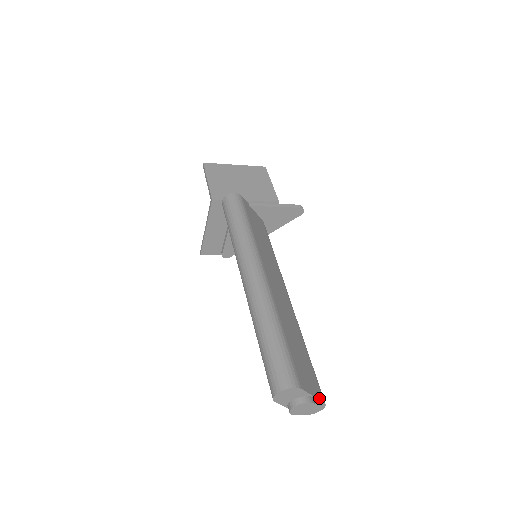
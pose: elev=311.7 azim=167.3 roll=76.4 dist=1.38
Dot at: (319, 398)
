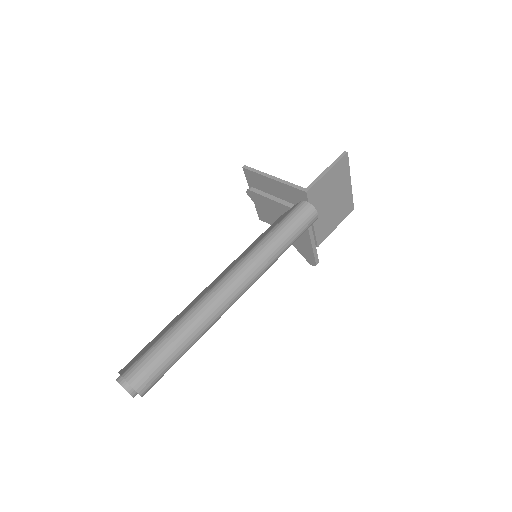
Dot at: occluded
